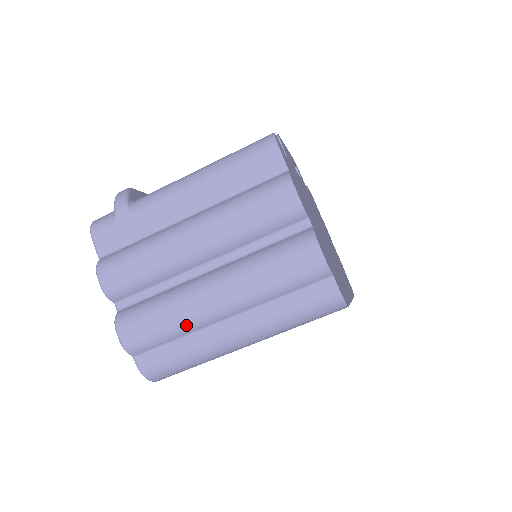
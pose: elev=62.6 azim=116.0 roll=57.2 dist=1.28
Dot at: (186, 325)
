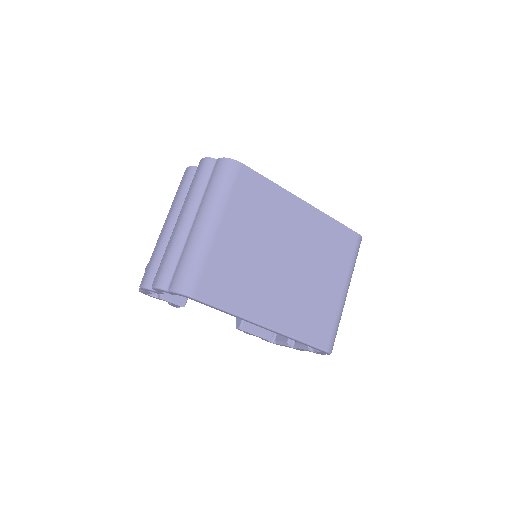
Dot at: (176, 243)
